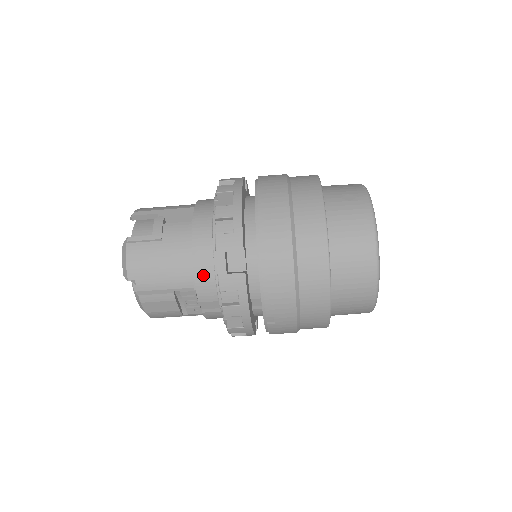
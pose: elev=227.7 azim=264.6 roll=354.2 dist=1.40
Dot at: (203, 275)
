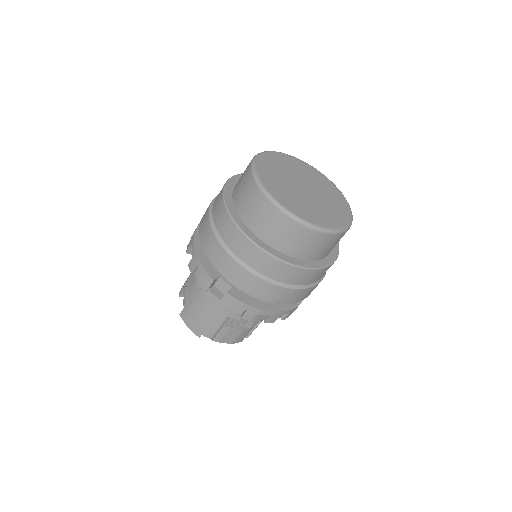
Dot at: occluded
